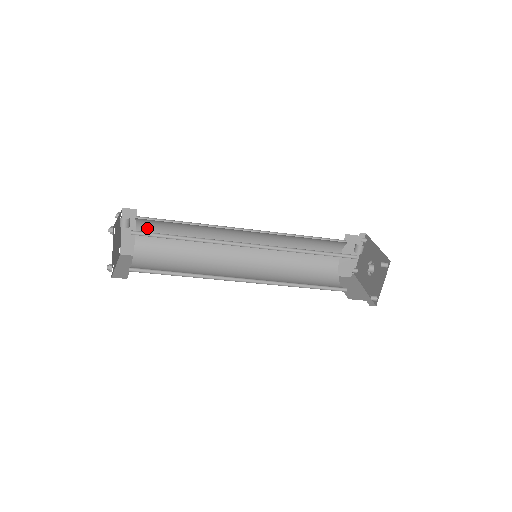
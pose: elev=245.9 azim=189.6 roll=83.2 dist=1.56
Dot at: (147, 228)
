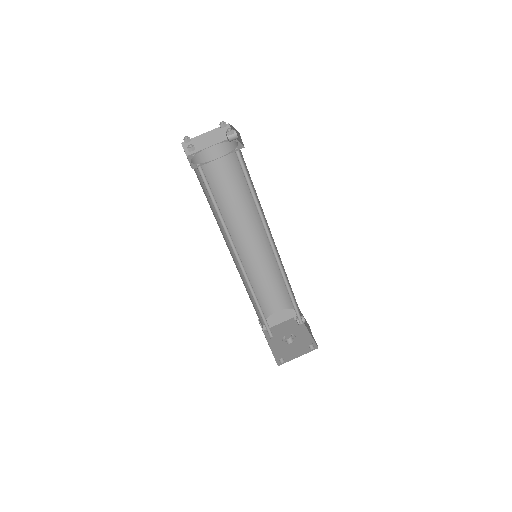
Dot at: (222, 154)
